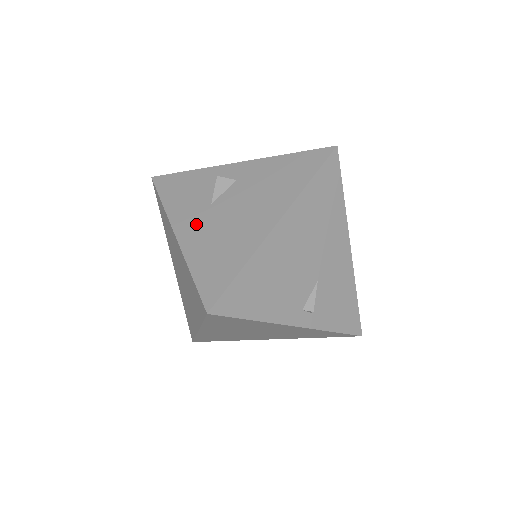
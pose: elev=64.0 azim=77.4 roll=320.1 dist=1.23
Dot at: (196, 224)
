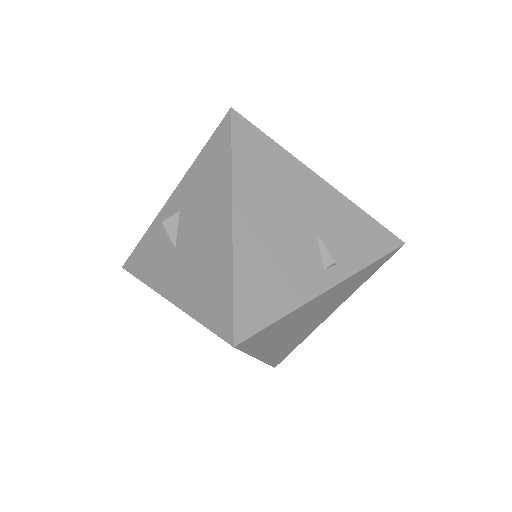
Dot at: (176, 276)
